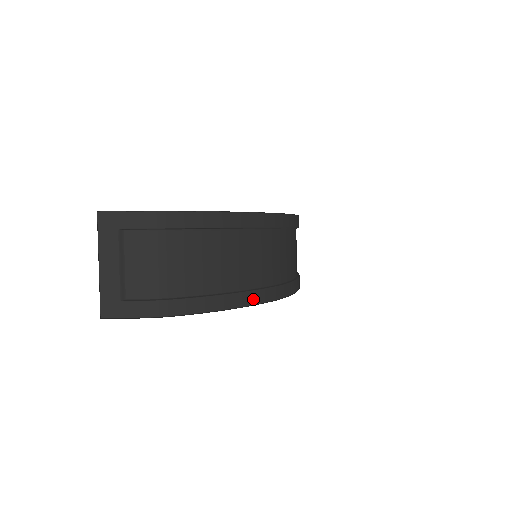
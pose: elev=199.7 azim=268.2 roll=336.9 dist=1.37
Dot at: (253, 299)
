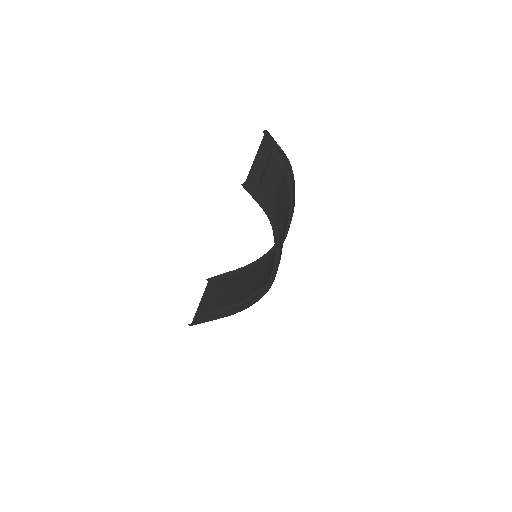
Dot at: occluded
